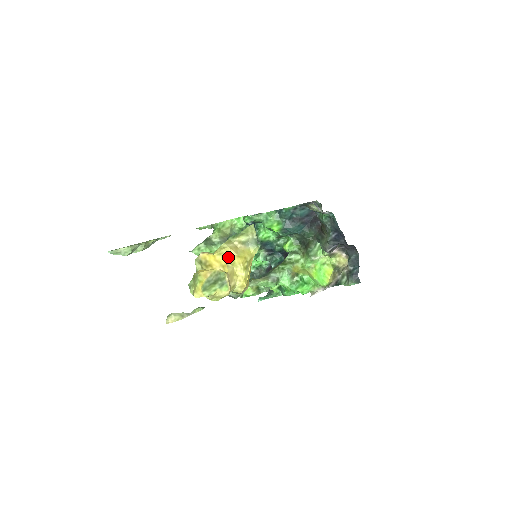
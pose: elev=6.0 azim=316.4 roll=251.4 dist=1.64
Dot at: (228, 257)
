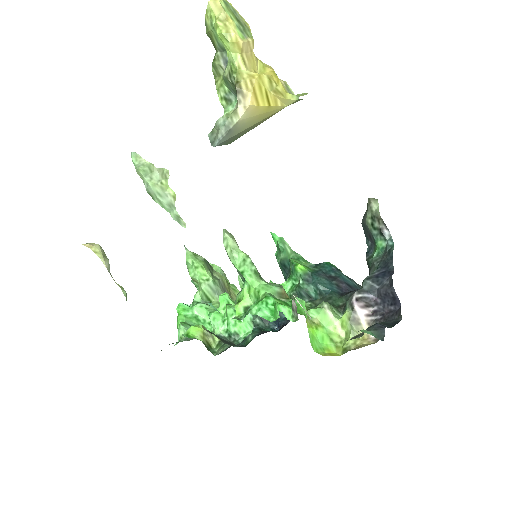
Dot at: (263, 65)
